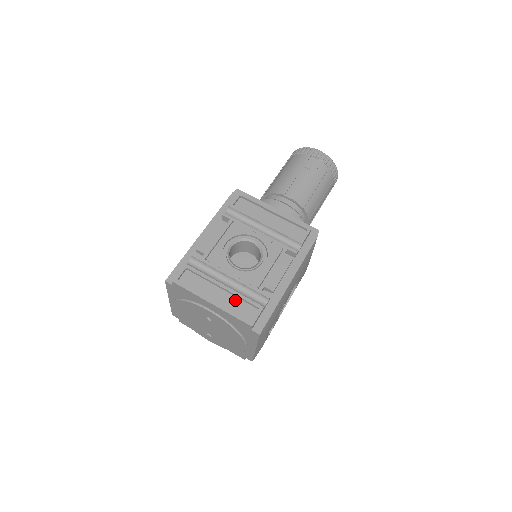
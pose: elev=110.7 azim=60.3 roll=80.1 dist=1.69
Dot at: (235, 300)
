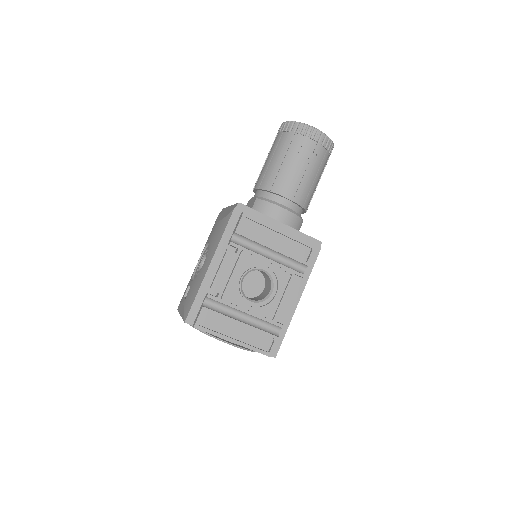
Dot at: (253, 333)
